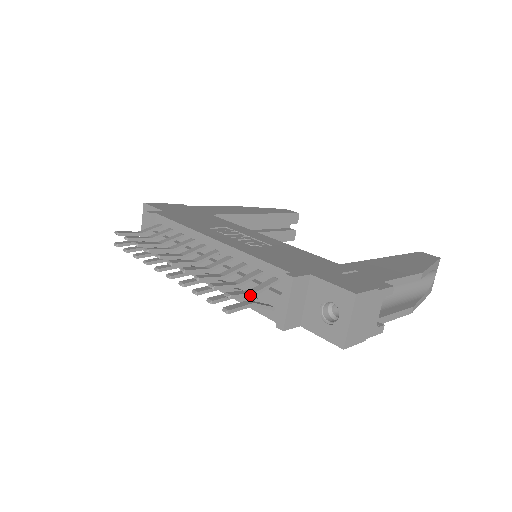
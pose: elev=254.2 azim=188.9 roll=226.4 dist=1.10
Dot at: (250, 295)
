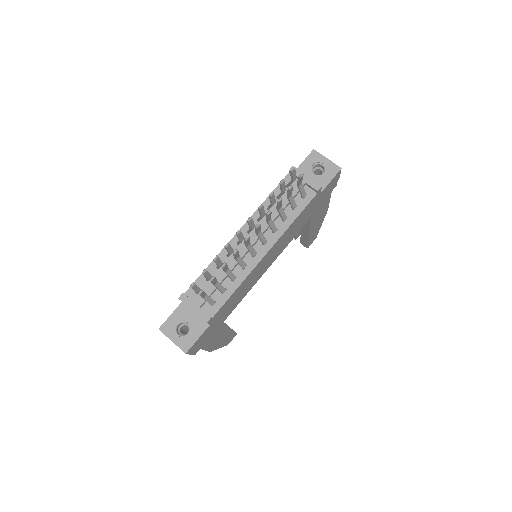
Dot at: (295, 176)
